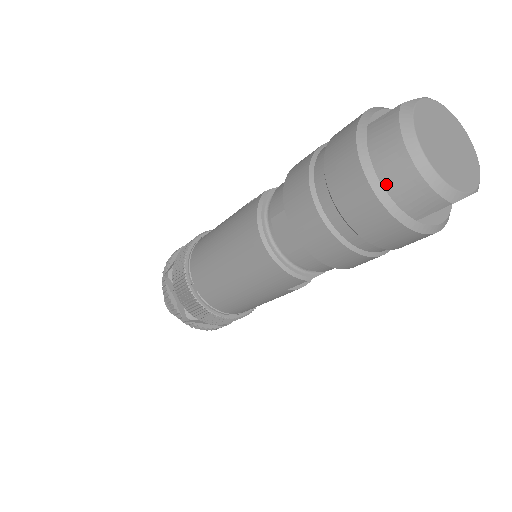
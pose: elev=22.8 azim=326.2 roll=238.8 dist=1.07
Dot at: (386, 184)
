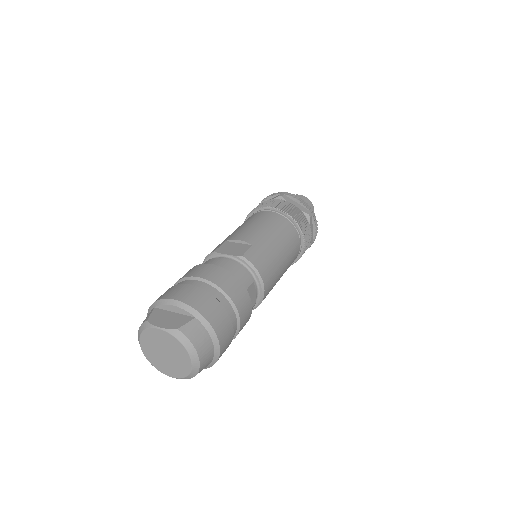
Dot at: occluded
